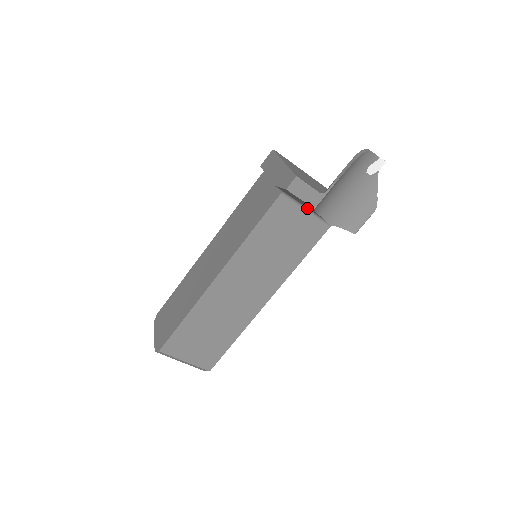
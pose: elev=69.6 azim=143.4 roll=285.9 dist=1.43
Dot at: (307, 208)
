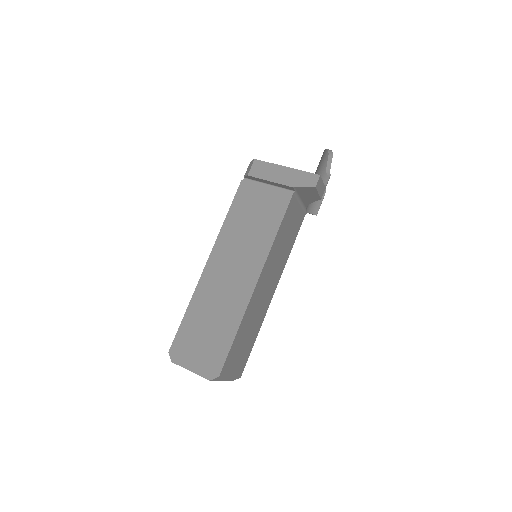
Dot at: (301, 202)
